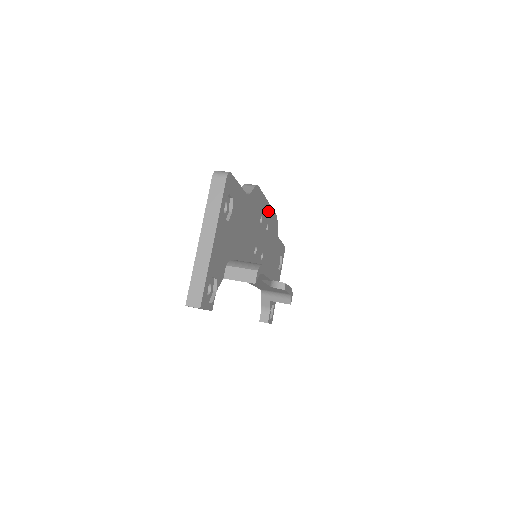
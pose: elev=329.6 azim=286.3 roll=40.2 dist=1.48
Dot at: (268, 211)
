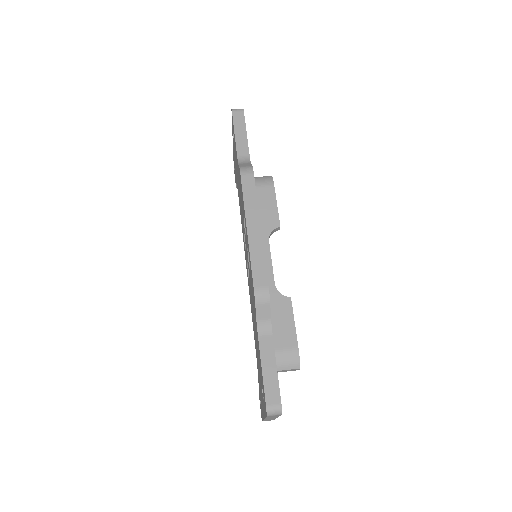
Dot at: occluded
